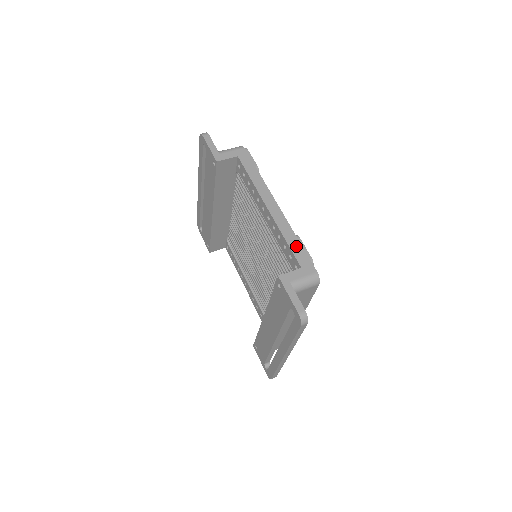
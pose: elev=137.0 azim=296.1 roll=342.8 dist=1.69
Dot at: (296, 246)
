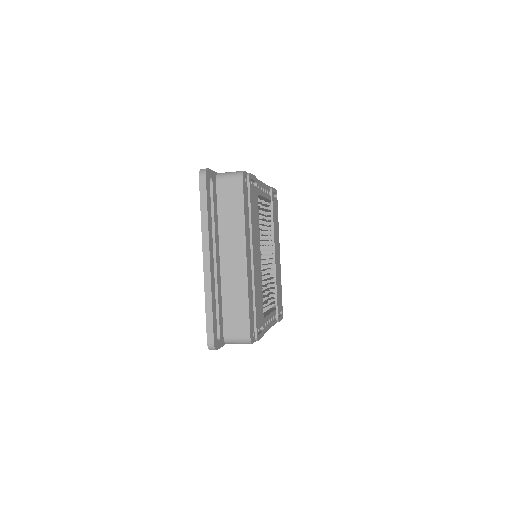
Dot at: occluded
